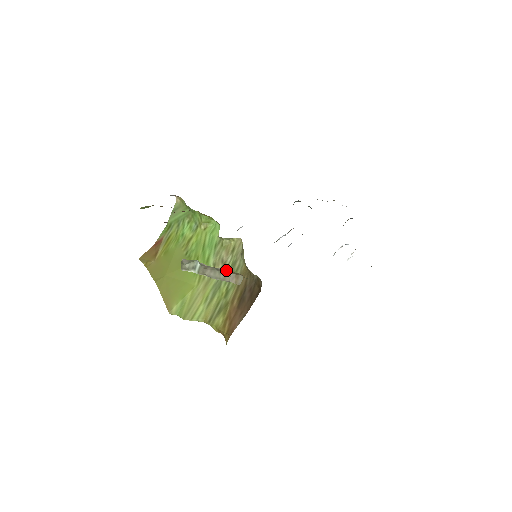
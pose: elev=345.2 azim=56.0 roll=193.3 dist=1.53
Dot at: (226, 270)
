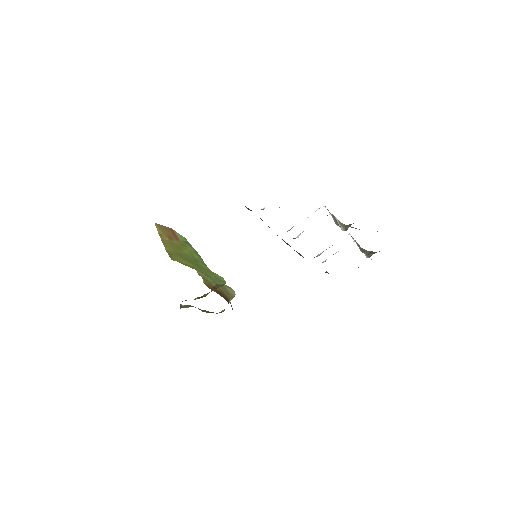
Dot at: occluded
